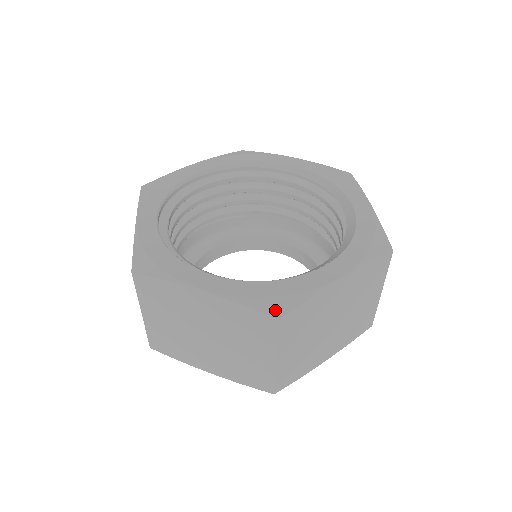
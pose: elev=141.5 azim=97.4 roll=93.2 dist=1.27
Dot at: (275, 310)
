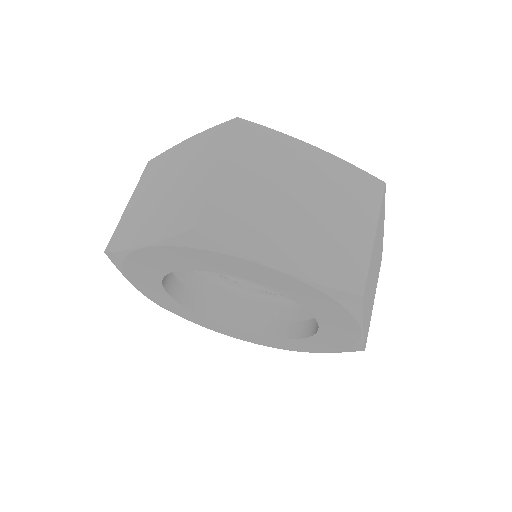
Dot at: occluded
